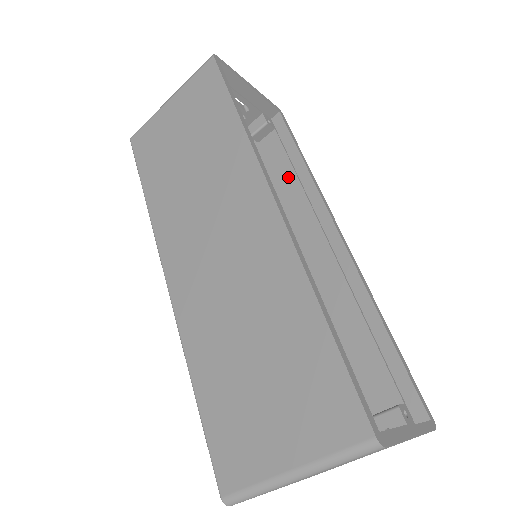
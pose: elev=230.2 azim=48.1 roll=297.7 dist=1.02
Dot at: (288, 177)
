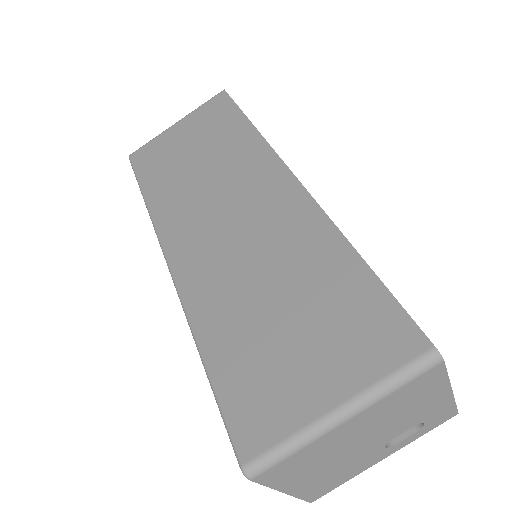
Dot at: occluded
